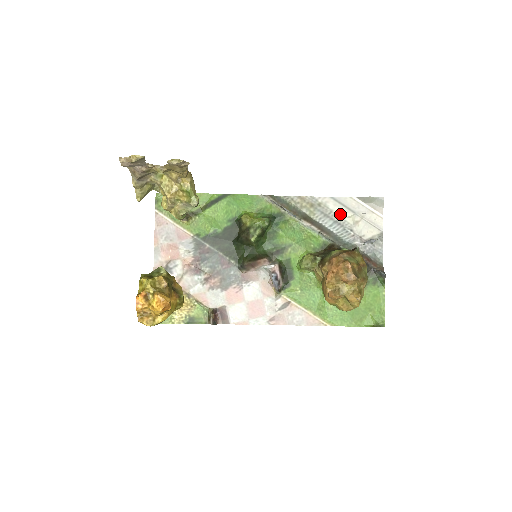
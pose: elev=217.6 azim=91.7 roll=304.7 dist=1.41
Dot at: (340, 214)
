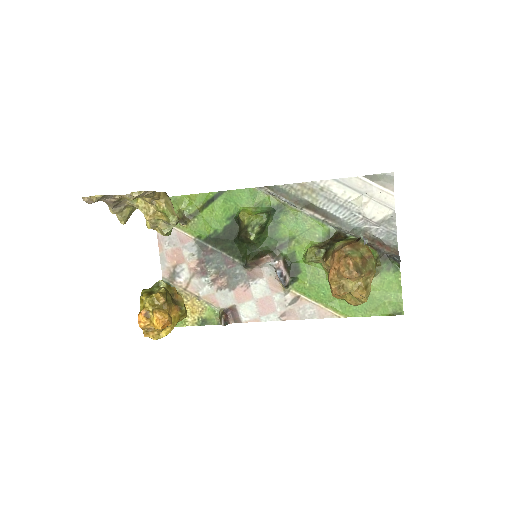
Dot at: (345, 197)
